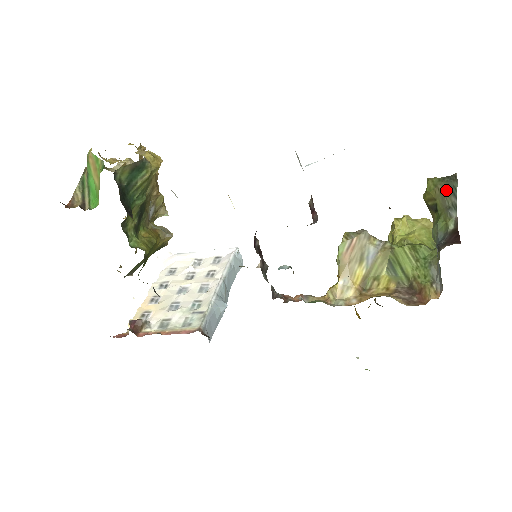
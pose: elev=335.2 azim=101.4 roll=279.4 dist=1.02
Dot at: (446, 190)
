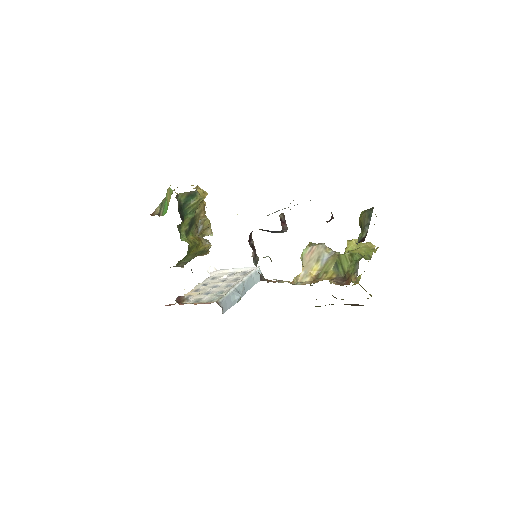
Dot at: (366, 216)
